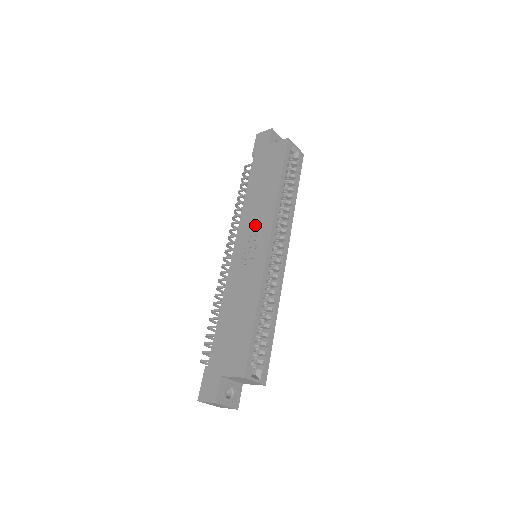
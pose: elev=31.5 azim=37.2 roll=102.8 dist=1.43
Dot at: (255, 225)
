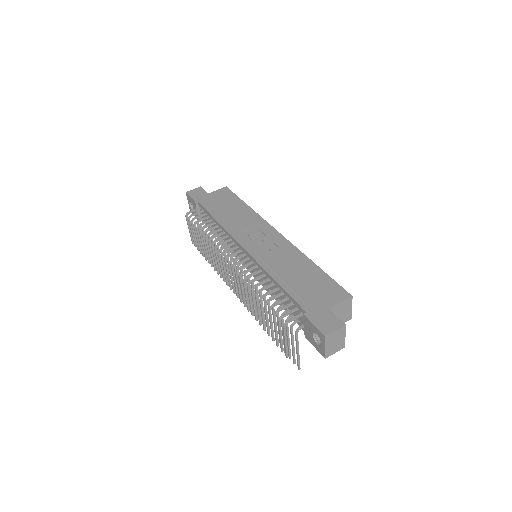
Dot at: (250, 229)
